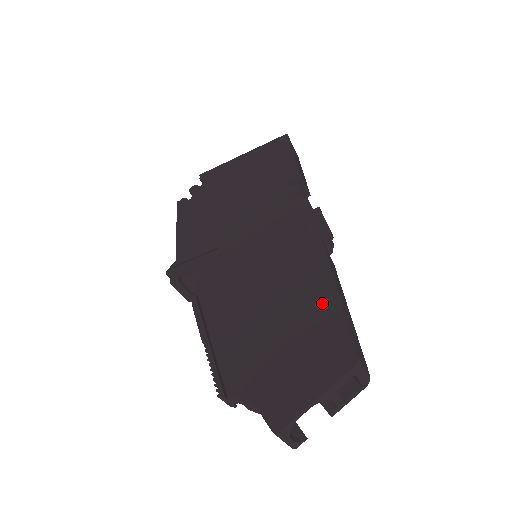
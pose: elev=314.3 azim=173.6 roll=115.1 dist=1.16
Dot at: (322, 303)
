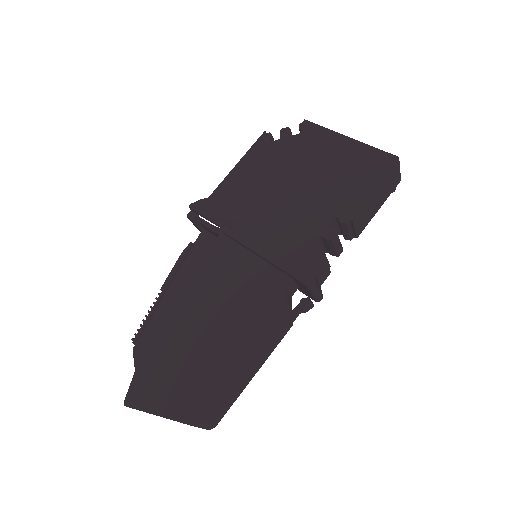
Dot at: (227, 360)
